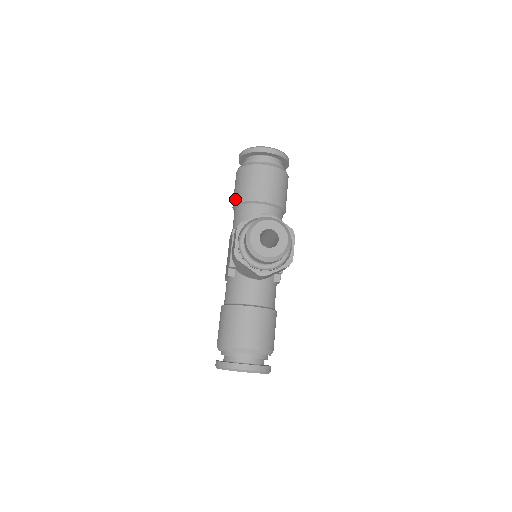
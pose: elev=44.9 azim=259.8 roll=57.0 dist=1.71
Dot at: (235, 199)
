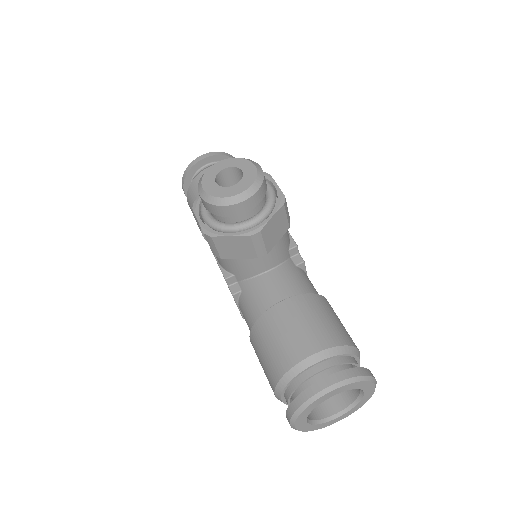
Dot at: (198, 223)
